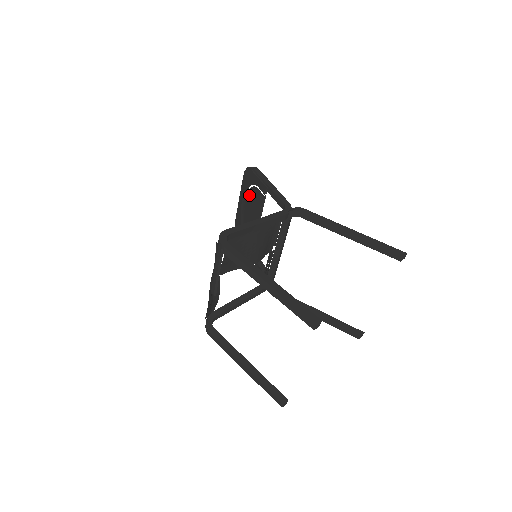
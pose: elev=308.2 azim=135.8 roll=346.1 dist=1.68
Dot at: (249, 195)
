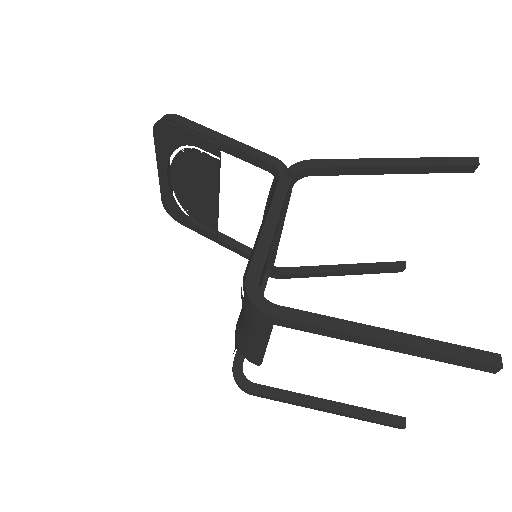
Dot at: (179, 162)
